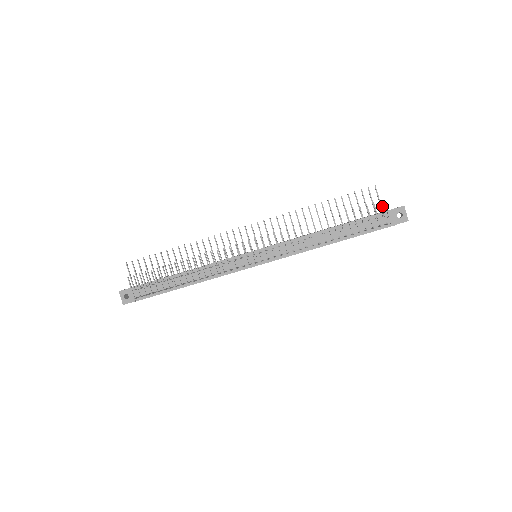
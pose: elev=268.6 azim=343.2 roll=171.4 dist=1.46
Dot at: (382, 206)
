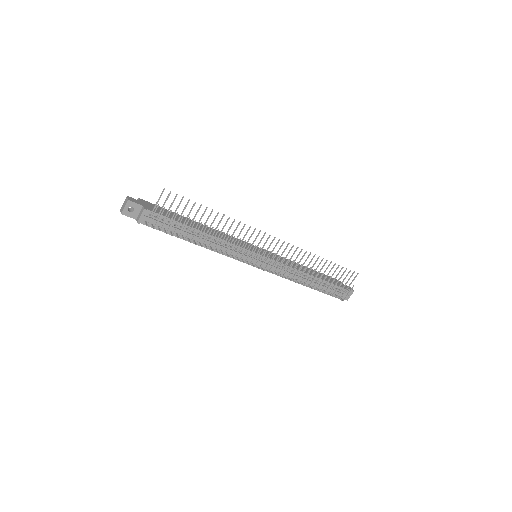
Dot at: occluded
